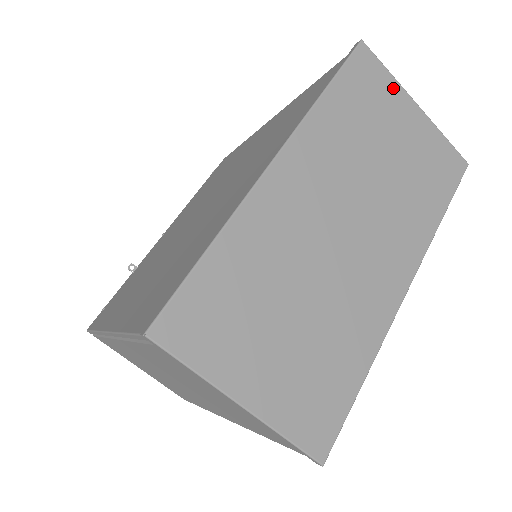
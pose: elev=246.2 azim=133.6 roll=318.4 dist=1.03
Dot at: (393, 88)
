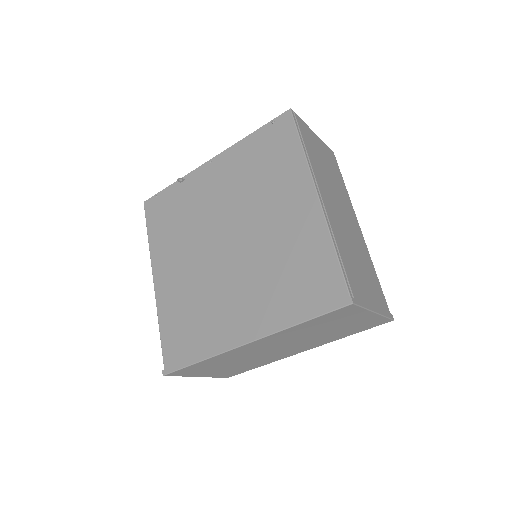
Dot at: (360, 312)
